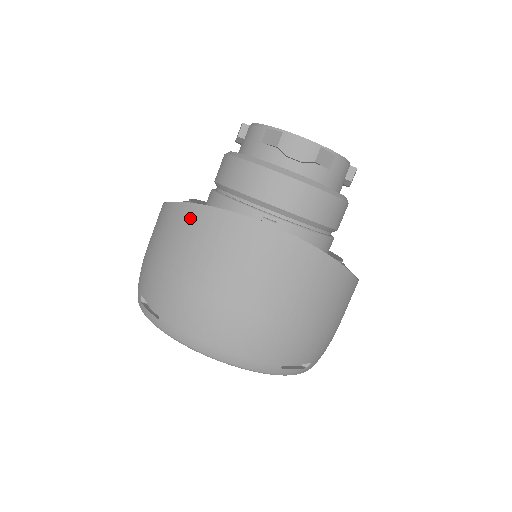
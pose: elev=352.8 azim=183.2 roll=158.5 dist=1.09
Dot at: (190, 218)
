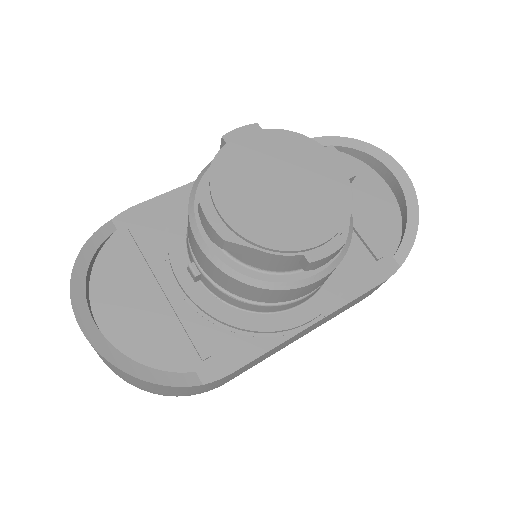
Dot at: occluded
